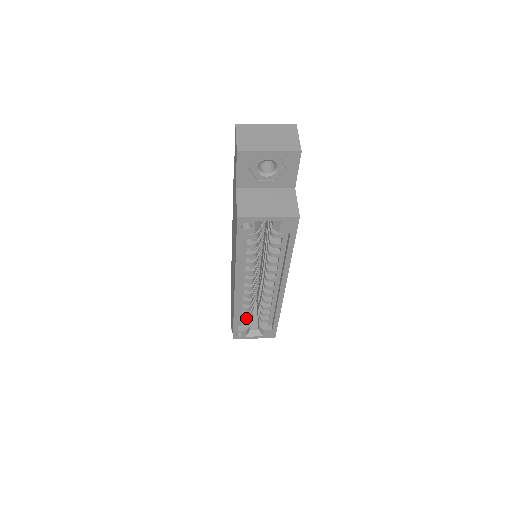
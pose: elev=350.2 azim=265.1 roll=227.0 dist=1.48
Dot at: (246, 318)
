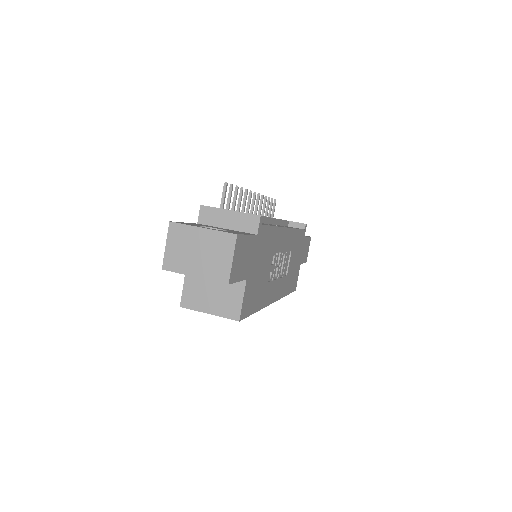
Dot at: occluded
